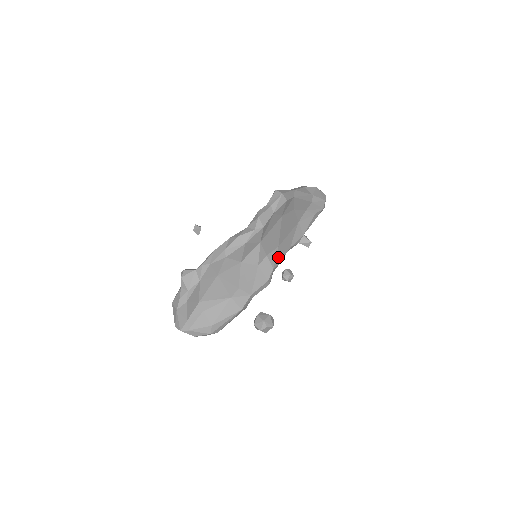
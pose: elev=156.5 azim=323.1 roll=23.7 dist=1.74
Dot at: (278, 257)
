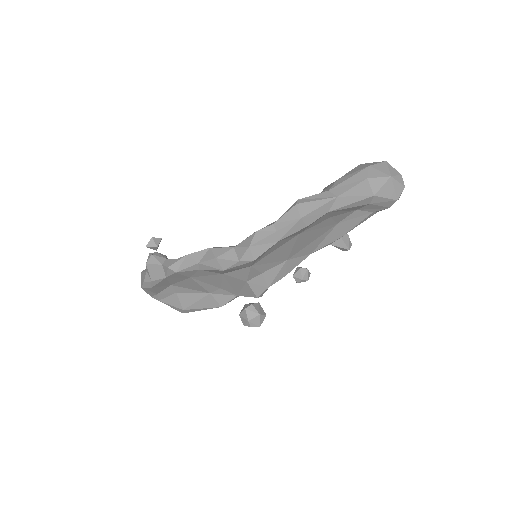
Dot at: (282, 272)
